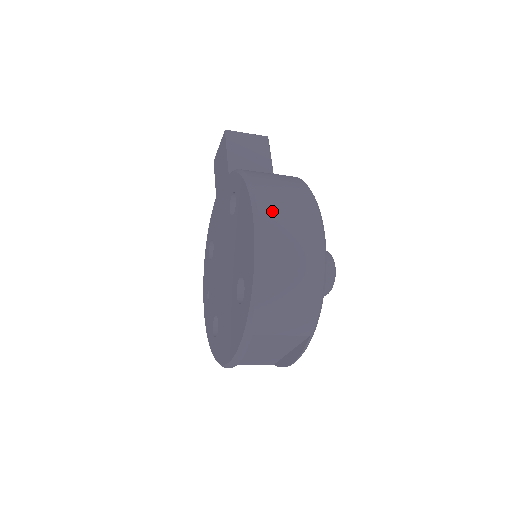
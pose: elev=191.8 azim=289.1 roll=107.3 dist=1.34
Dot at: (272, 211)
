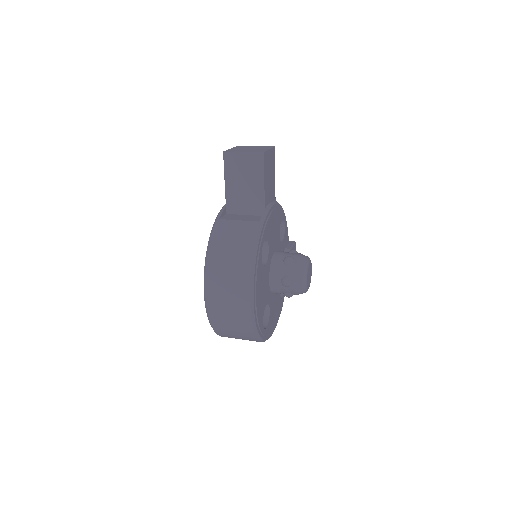
Dot at: (215, 296)
